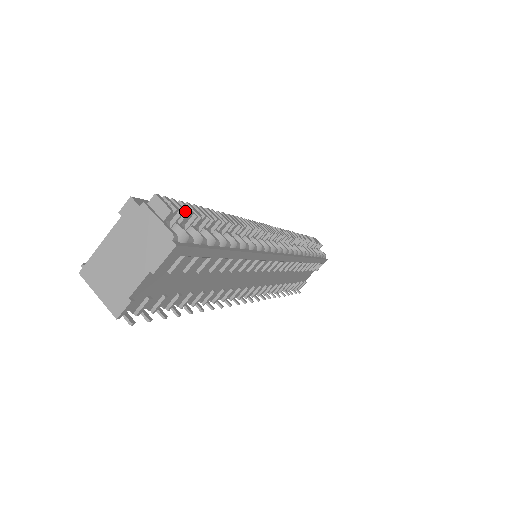
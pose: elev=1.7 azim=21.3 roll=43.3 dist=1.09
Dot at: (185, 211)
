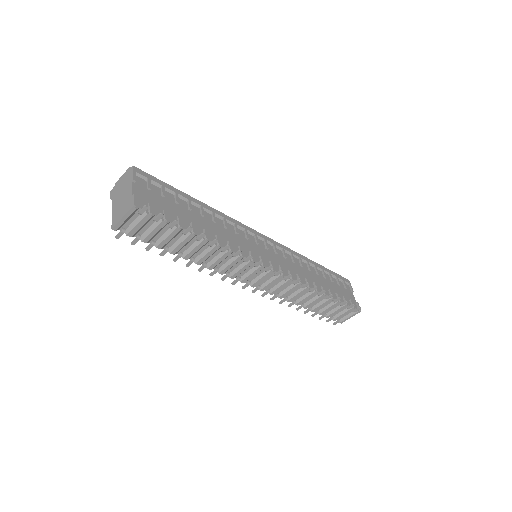
Dot at: occluded
